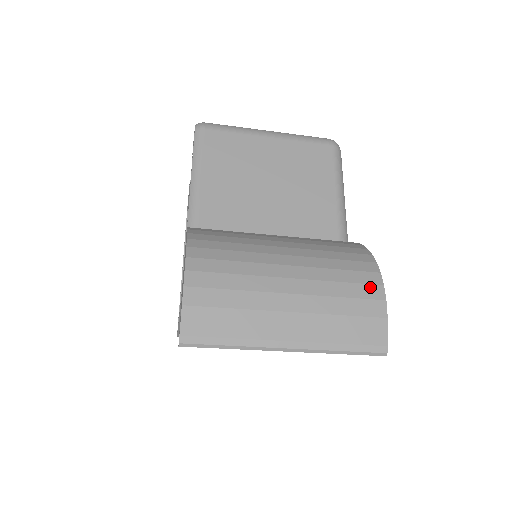
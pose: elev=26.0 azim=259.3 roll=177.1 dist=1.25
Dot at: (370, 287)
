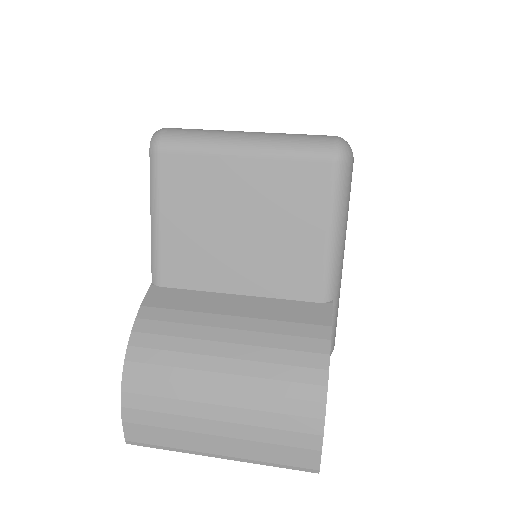
Dot at: (308, 421)
